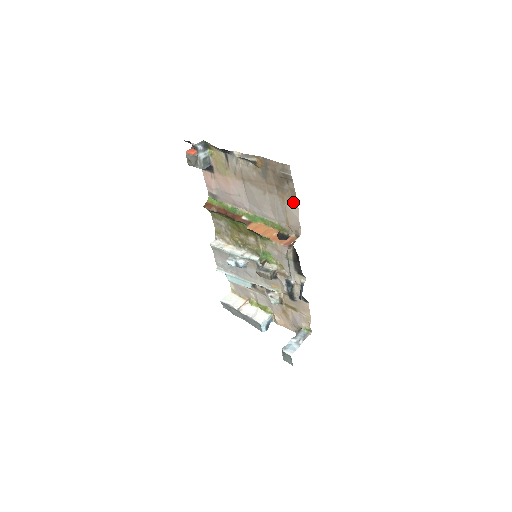
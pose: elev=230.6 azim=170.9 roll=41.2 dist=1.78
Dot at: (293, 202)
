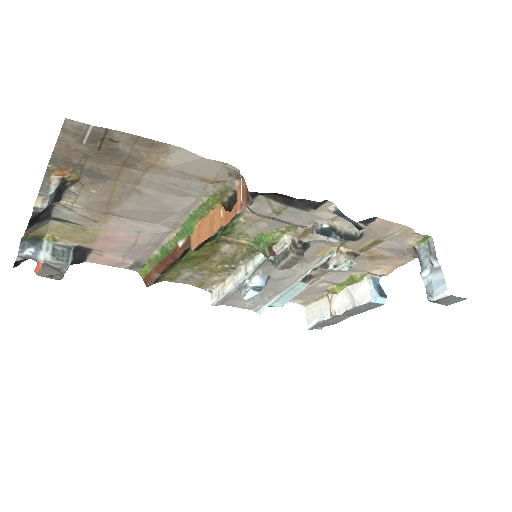
Dot at: (164, 151)
